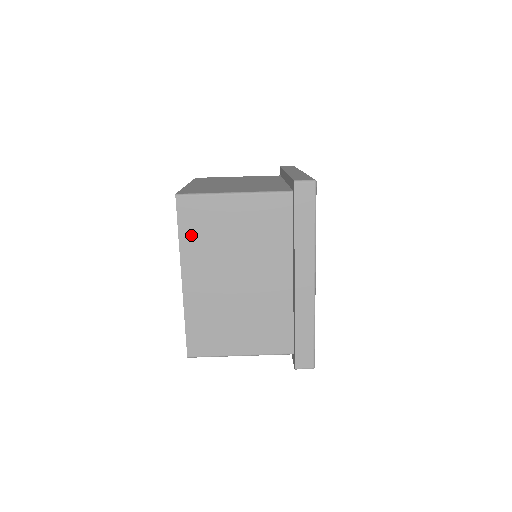
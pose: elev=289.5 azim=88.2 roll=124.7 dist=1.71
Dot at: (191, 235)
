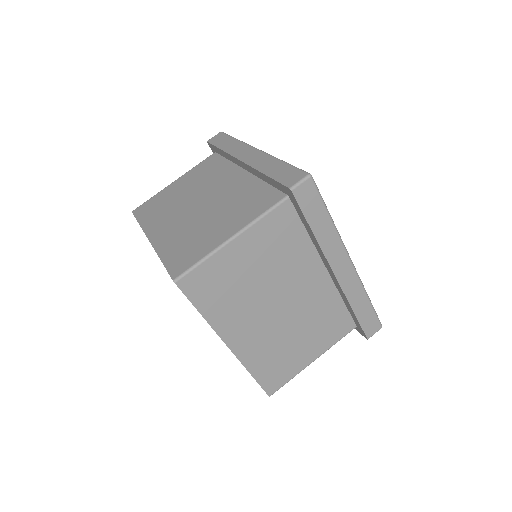
Dot at: (213, 305)
